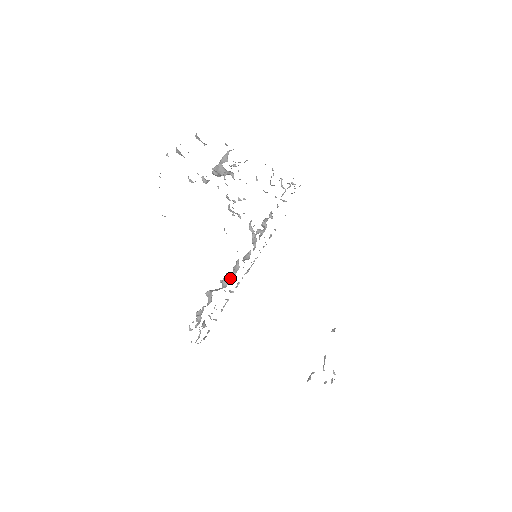
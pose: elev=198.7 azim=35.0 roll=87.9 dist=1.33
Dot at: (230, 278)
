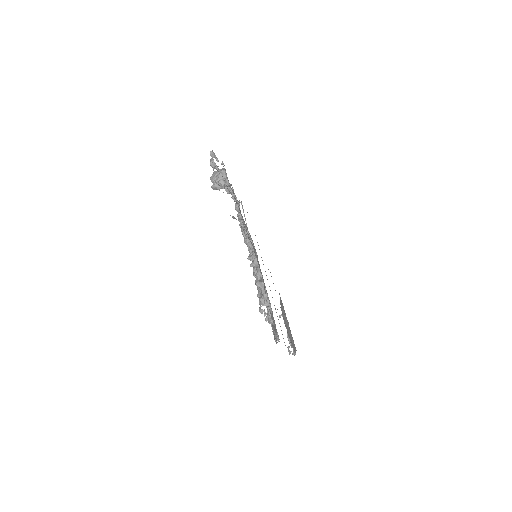
Dot at: (255, 273)
